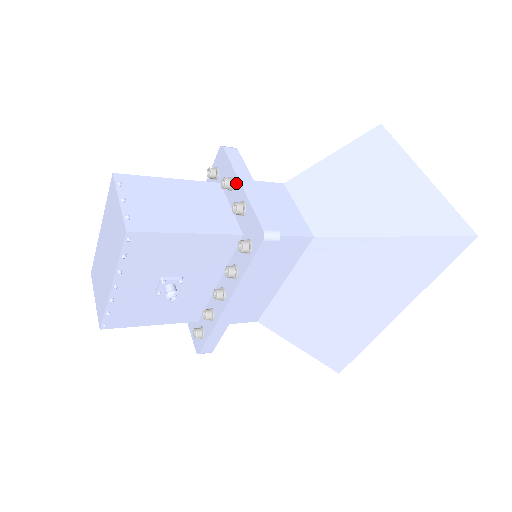
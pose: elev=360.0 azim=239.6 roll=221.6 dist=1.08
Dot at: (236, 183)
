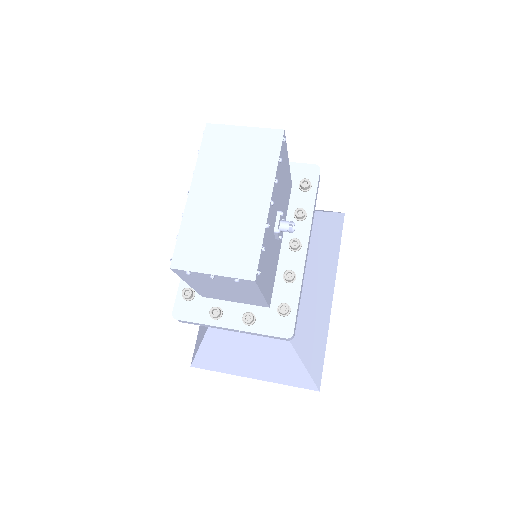
Dot at: occluded
